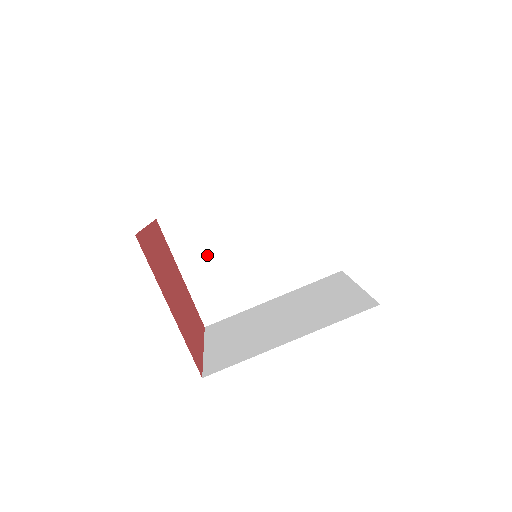
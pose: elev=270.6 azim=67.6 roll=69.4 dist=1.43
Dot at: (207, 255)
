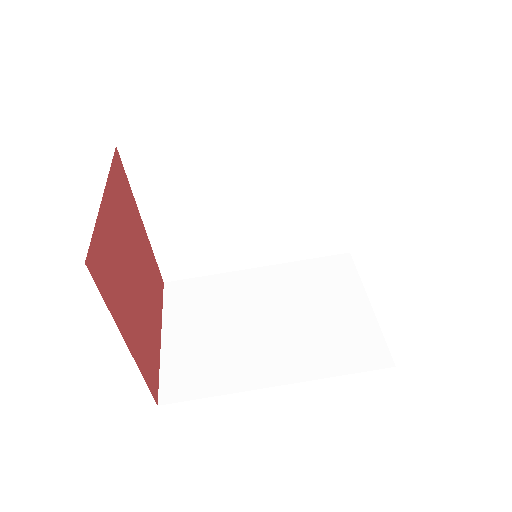
Dot at: (184, 206)
